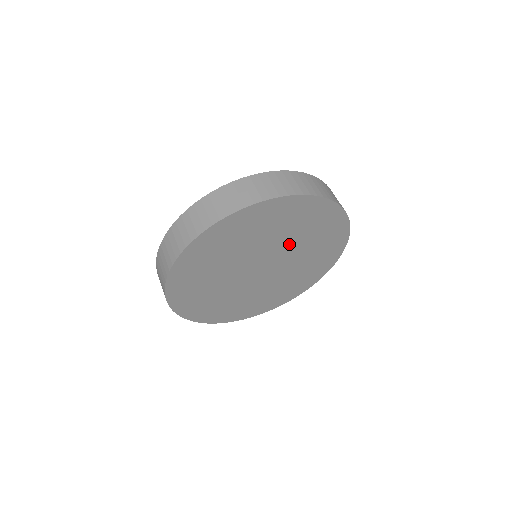
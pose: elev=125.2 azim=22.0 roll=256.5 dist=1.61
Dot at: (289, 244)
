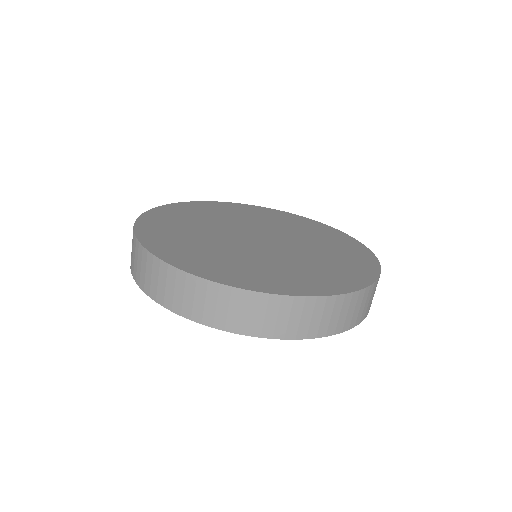
Dot at: occluded
